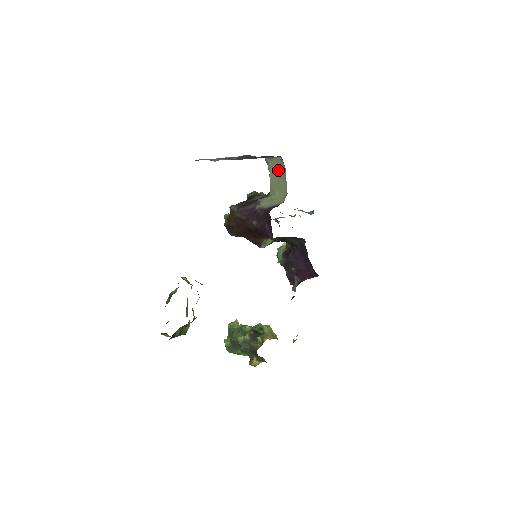
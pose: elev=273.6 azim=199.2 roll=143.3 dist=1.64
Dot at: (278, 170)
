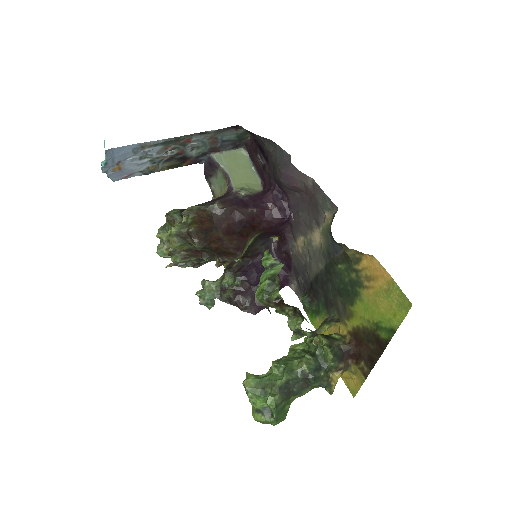
Dot at: (237, 163)
